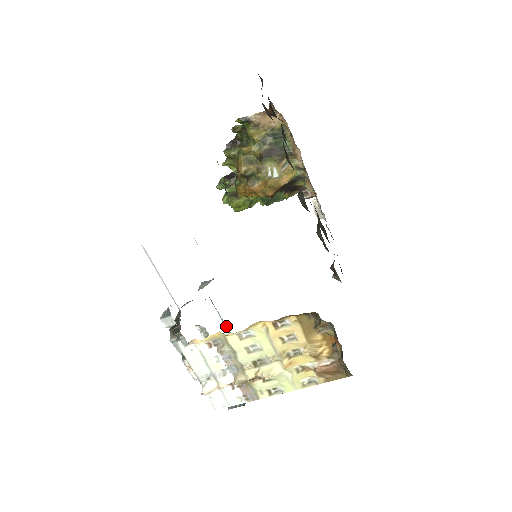
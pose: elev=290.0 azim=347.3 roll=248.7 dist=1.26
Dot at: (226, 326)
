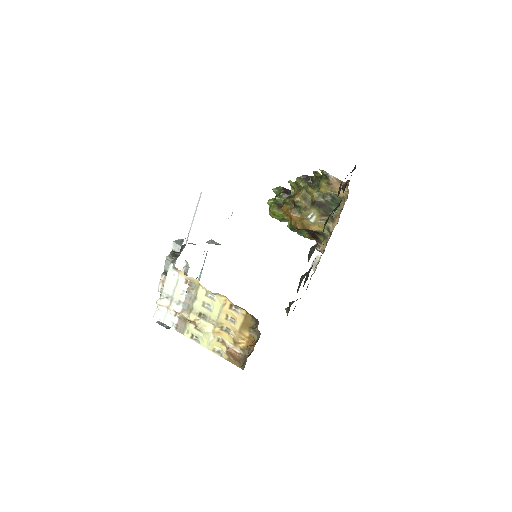
Dot at: (200, 276)
